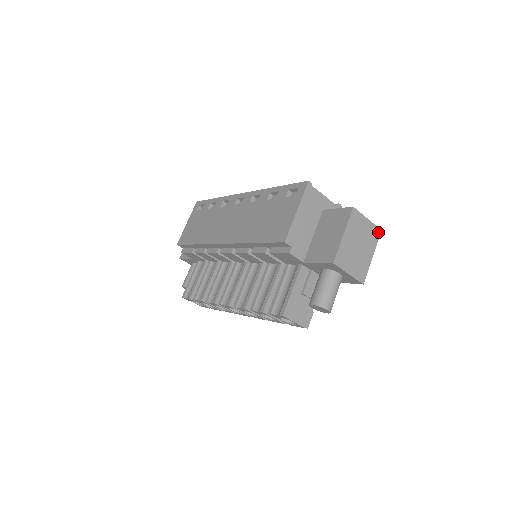
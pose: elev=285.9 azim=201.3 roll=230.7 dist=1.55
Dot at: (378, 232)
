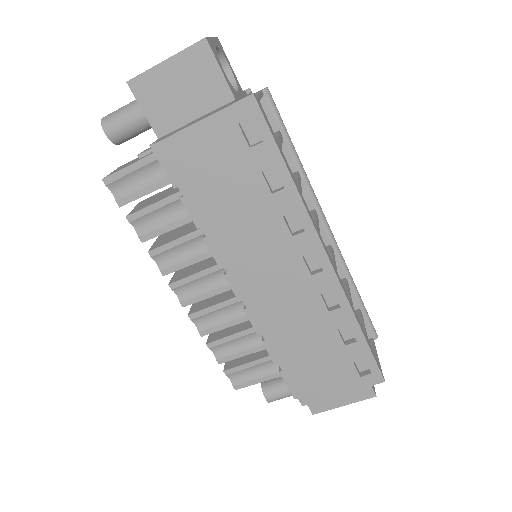
Dot at: occluded
